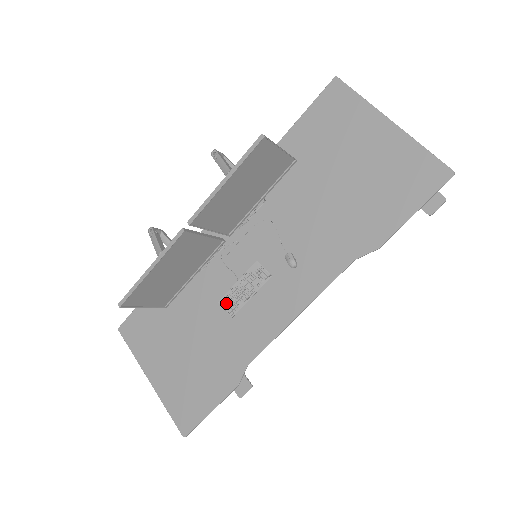
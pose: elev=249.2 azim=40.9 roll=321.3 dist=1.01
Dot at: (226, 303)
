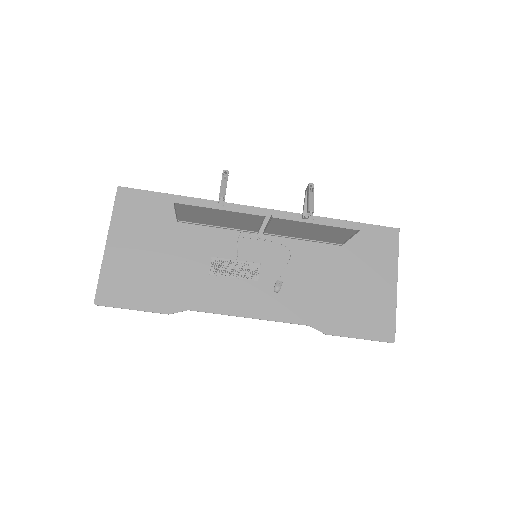
Dot at: (216, 263)
